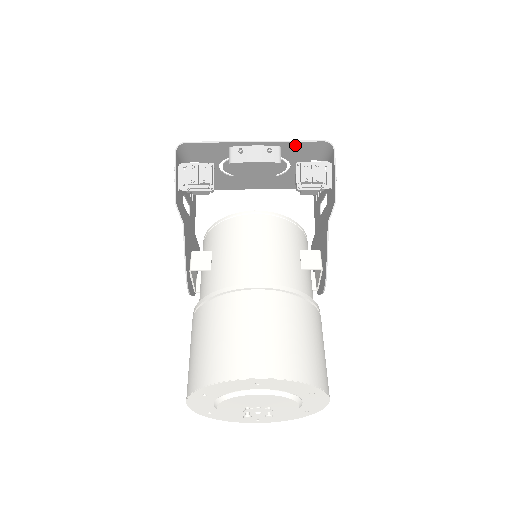
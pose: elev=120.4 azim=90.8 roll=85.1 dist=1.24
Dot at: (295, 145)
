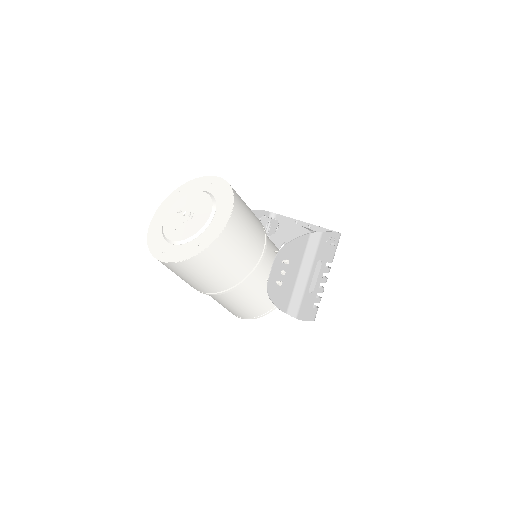
Dot at: occluded
